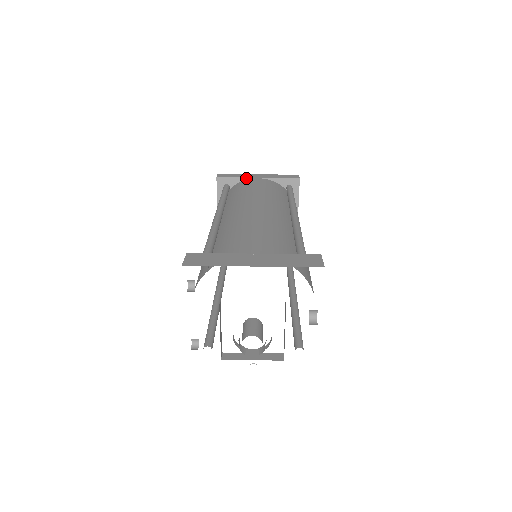
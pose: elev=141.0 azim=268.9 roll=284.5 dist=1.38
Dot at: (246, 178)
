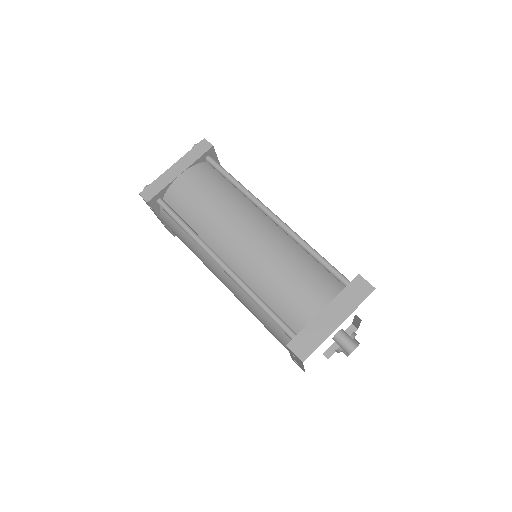
Dot at: (171, 182)
